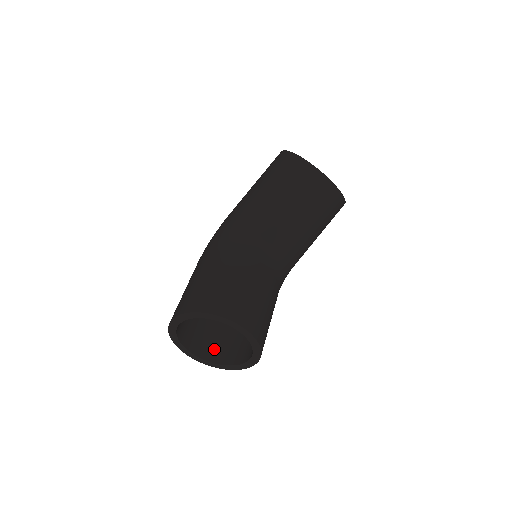
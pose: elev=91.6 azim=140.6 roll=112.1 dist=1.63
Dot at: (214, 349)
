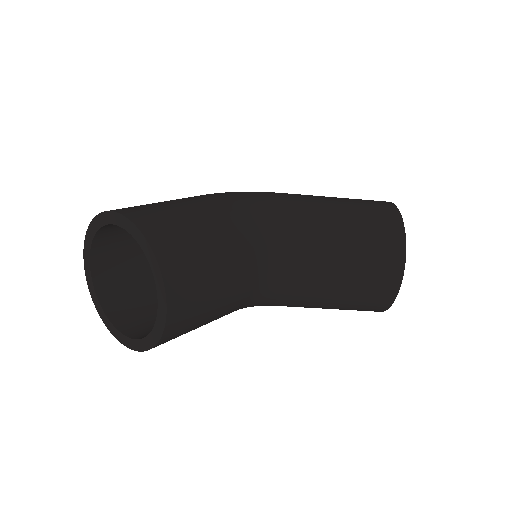
Dot at: (115, 285)
